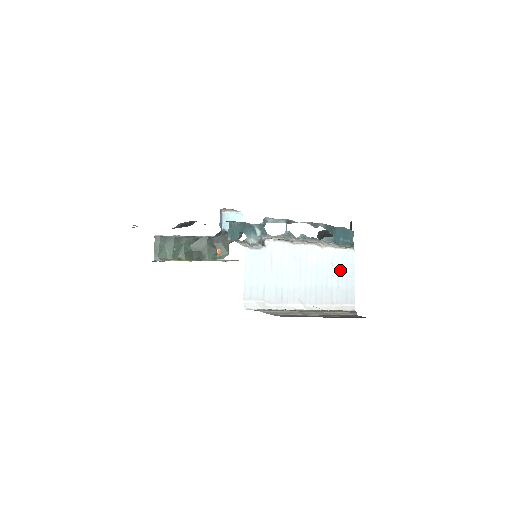
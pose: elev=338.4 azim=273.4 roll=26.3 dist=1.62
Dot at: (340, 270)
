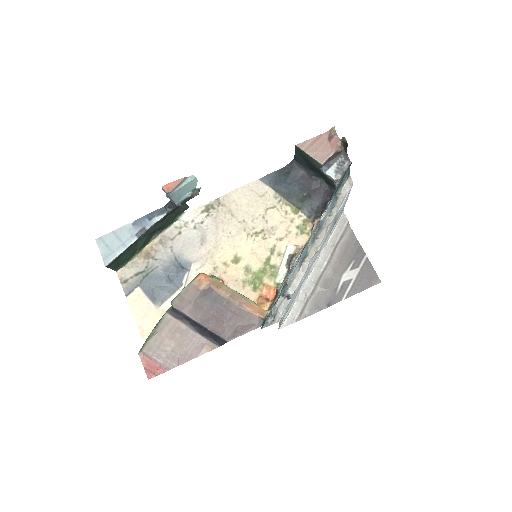
Dot at: occluded
